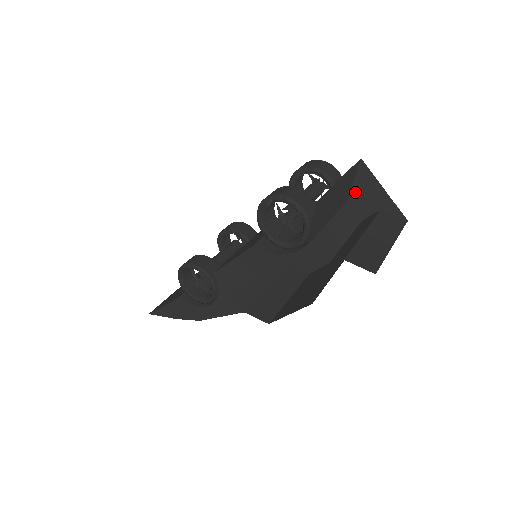
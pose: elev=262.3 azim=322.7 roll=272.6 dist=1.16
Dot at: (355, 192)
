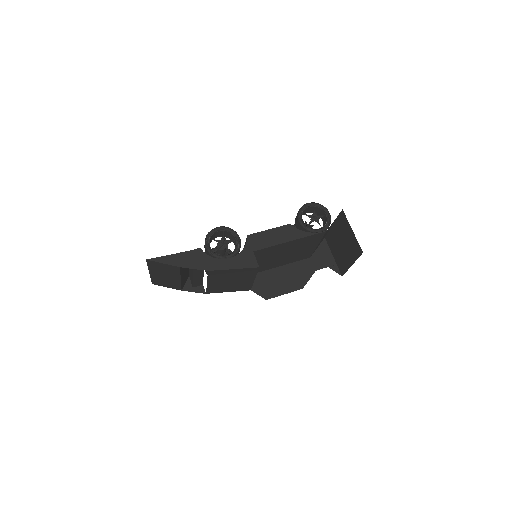
Dot at: (316, 254)
